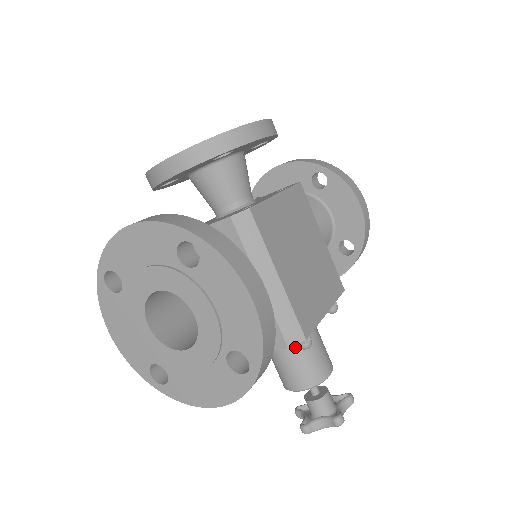
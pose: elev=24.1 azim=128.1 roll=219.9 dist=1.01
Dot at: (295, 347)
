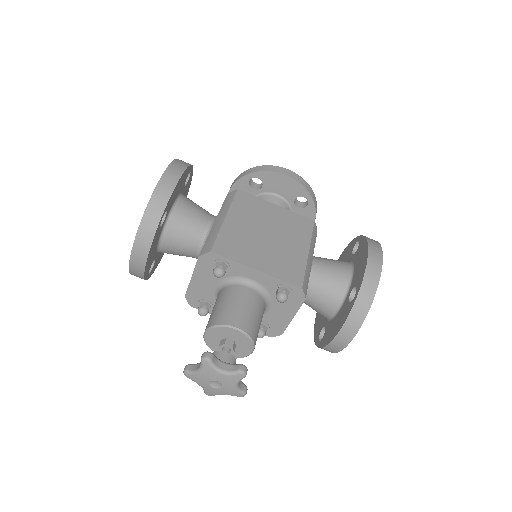
Dot at: (223, 294)
